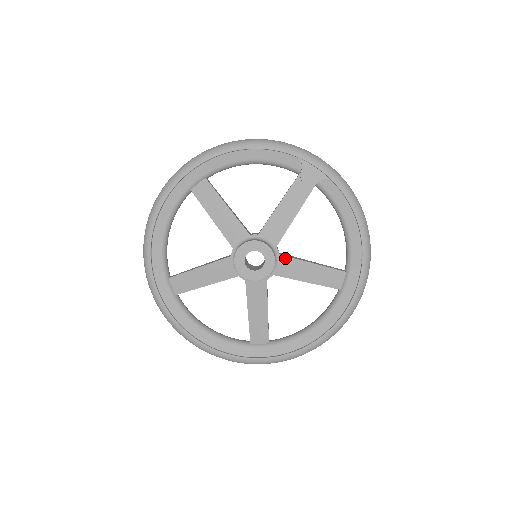
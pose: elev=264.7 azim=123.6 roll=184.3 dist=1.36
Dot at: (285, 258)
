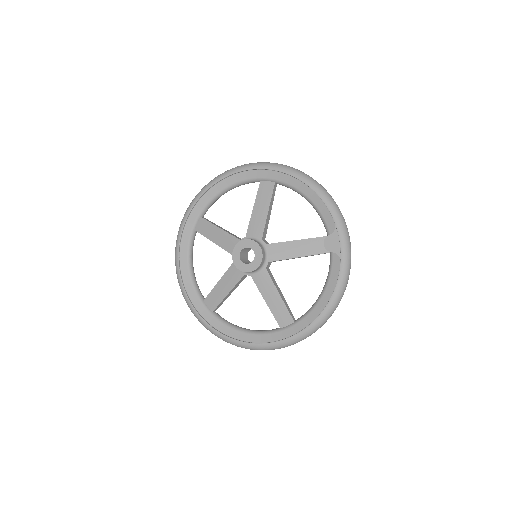
Dot at: (267, 274)
